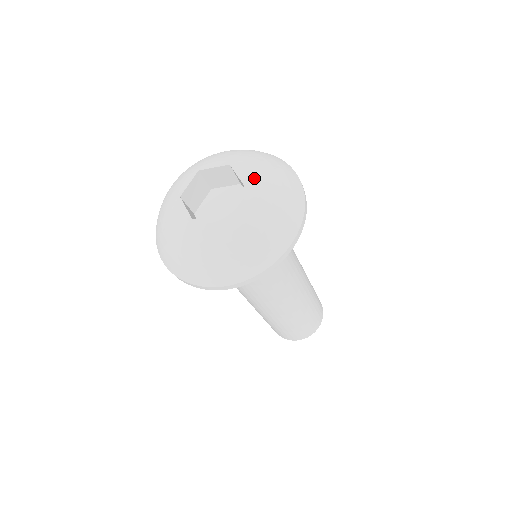
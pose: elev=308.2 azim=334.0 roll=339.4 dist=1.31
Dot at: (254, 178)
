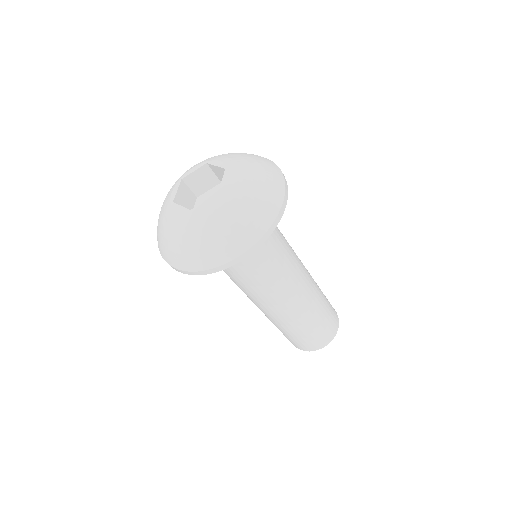
Dot at: (231, 162)
